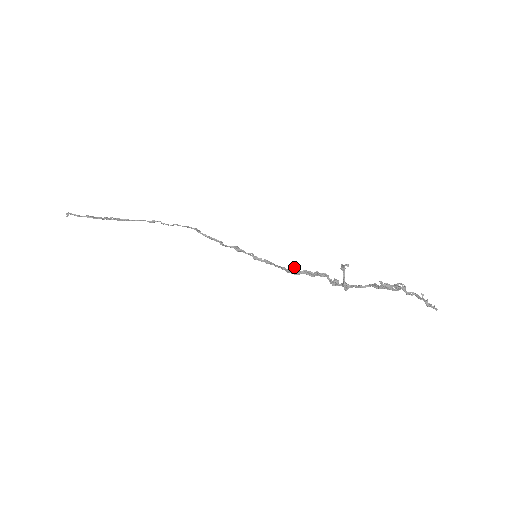
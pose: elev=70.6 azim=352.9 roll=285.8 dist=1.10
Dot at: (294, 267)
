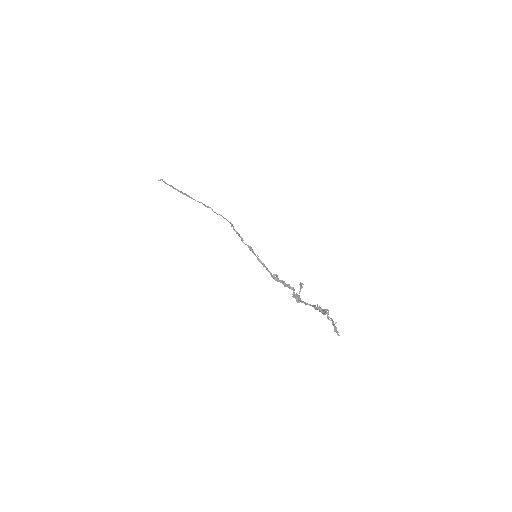
Dot at: (277, 275)
